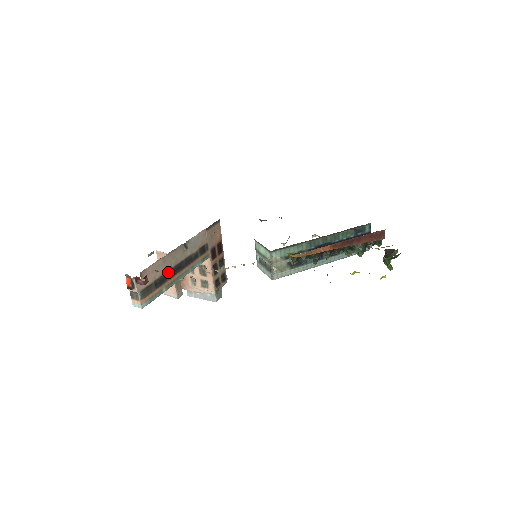
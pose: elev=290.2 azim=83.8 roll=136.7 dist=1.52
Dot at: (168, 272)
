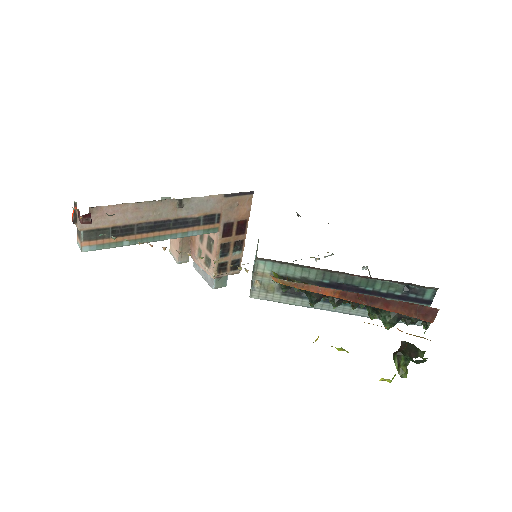
Dot at: (140, 224)
